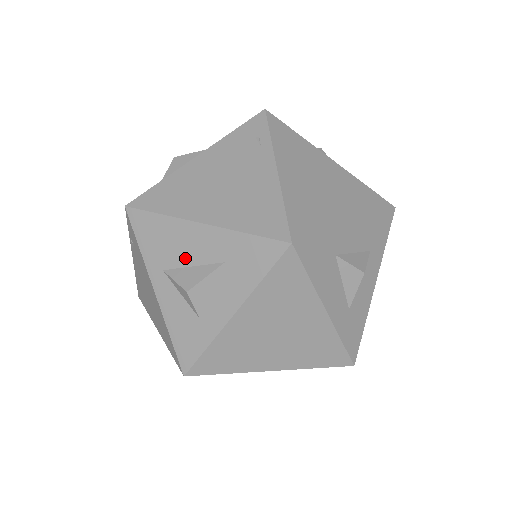
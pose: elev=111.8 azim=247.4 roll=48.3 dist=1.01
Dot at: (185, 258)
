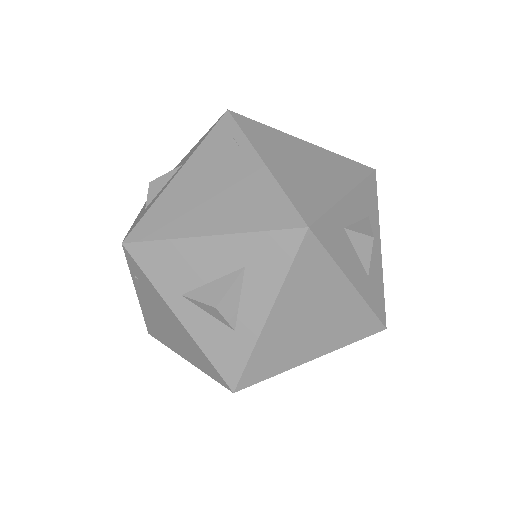
Dot at: (202, 276)
